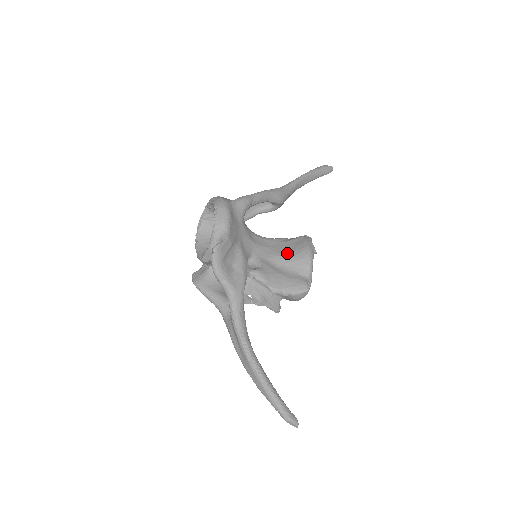
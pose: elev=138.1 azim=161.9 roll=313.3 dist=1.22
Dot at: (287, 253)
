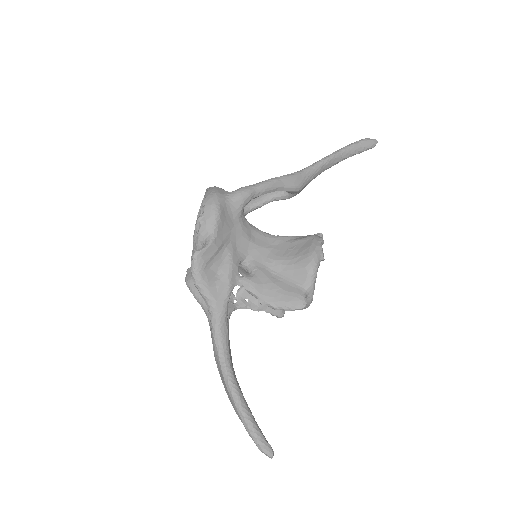
Dot at: (288, 258)
